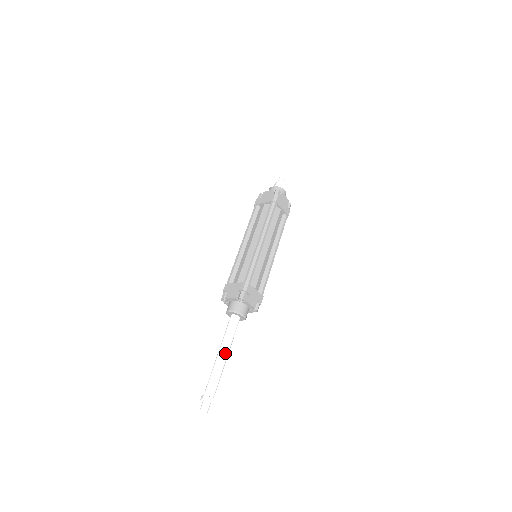
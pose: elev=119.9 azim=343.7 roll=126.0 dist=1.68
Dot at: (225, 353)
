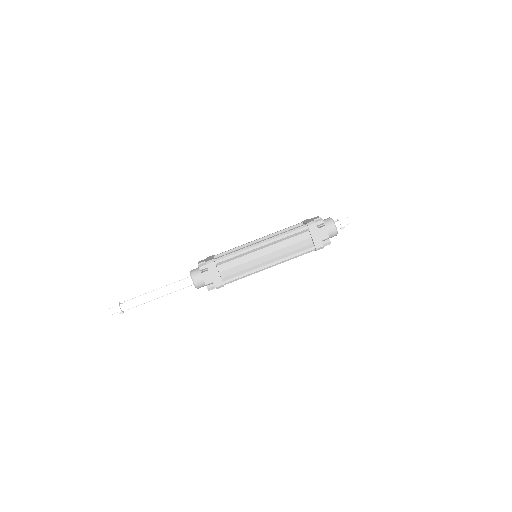
Dot at: (157, 292)
